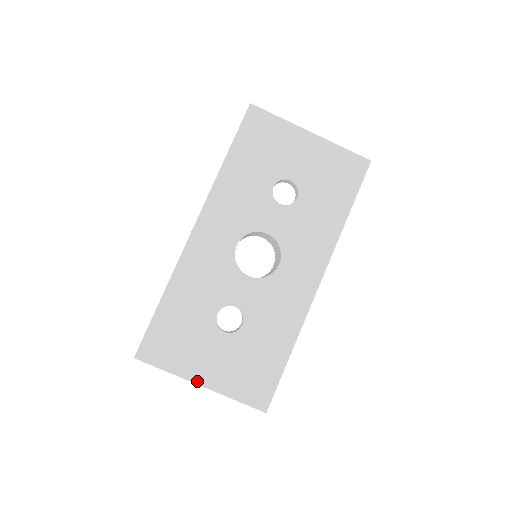
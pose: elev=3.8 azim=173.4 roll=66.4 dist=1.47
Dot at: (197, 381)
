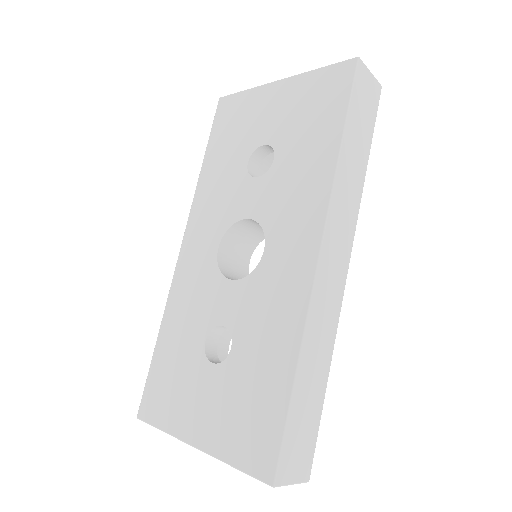
Dot at: (190, 440)
